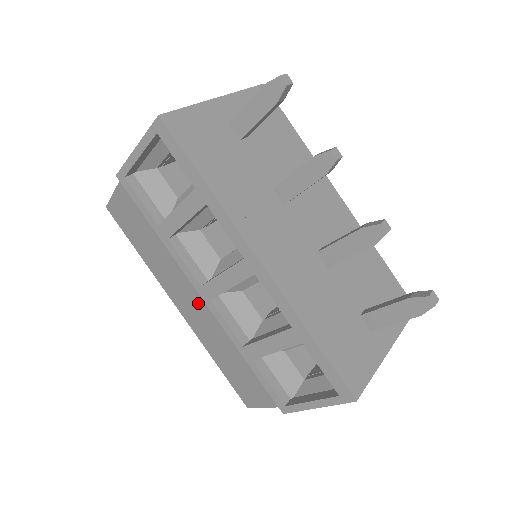
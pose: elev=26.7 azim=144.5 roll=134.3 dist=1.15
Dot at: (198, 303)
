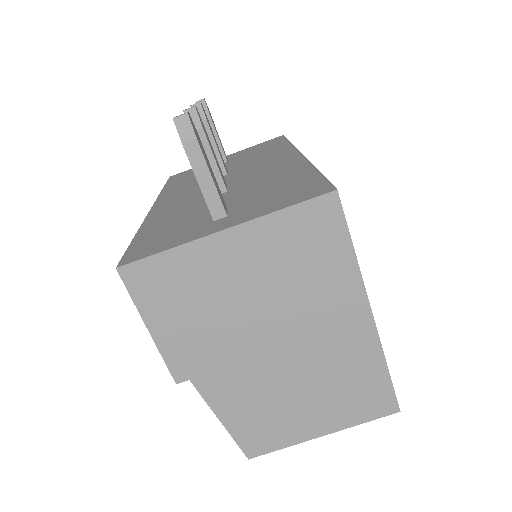
Dot at: occluded
